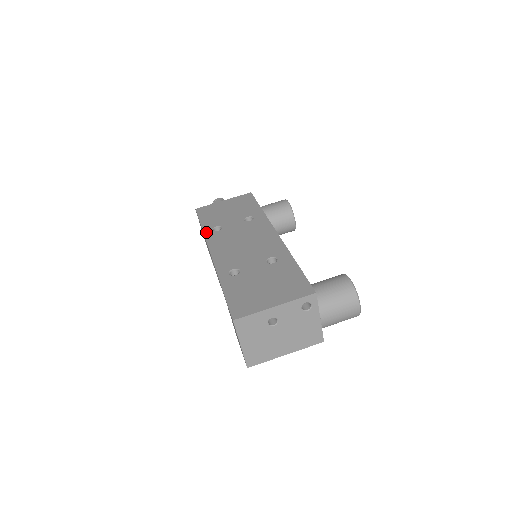
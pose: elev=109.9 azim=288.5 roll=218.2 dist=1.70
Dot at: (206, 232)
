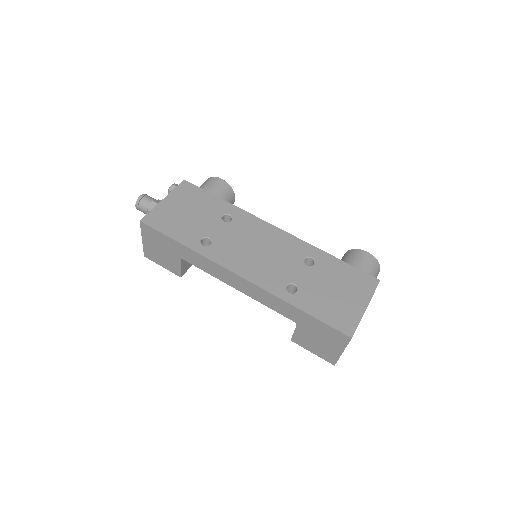
Dot at: (199, 250)
